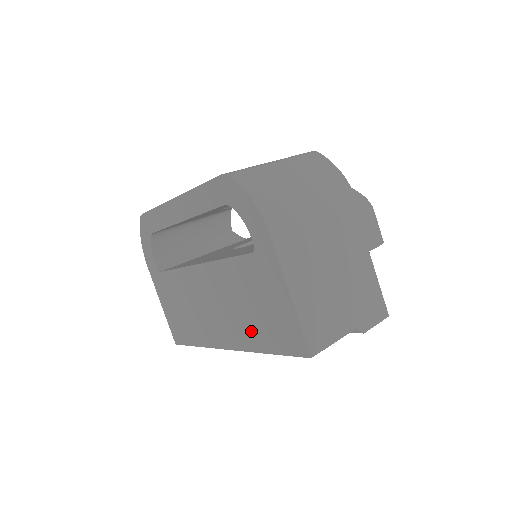
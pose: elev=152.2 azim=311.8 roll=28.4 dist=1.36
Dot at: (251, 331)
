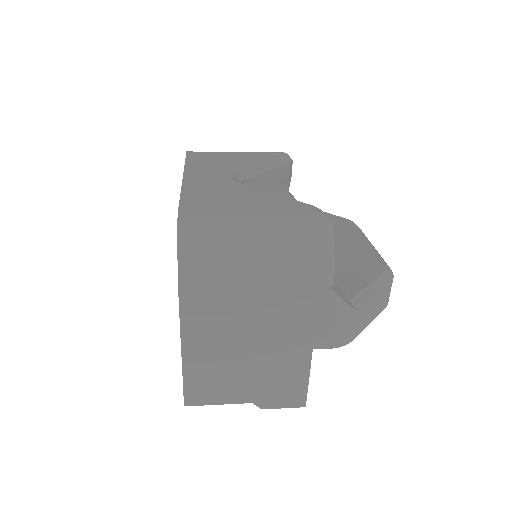
Dot at: occluded
